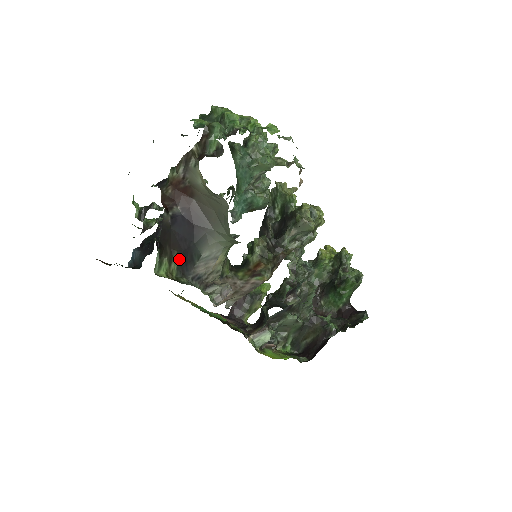
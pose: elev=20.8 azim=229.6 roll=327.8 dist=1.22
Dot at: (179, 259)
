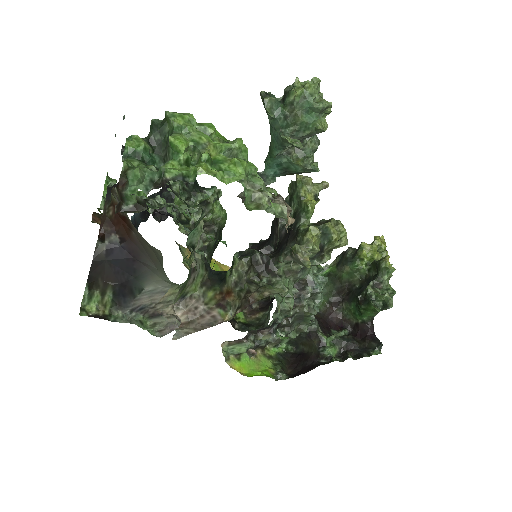
Dot at: (115, 292)
